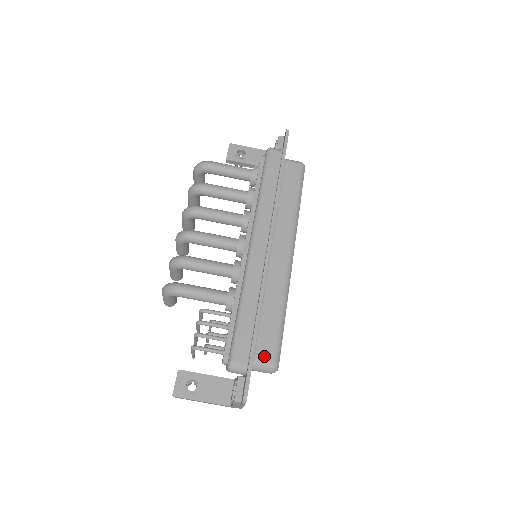
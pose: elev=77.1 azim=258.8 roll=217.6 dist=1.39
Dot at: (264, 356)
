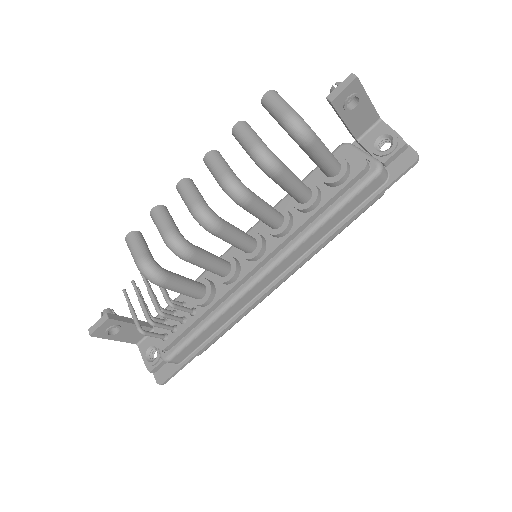
Dot at: occluded
